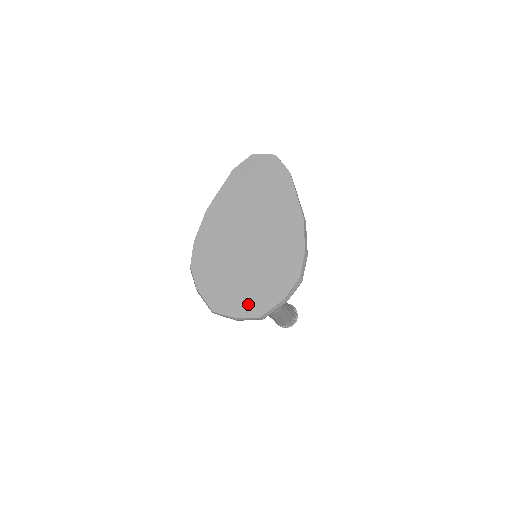
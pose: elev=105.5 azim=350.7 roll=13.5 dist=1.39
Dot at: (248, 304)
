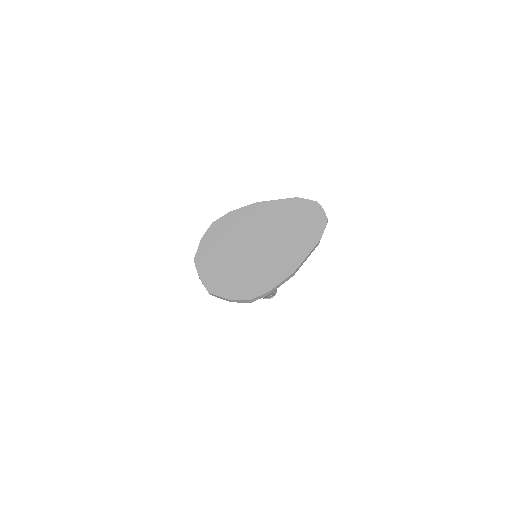
Dot at: (213, 279)
